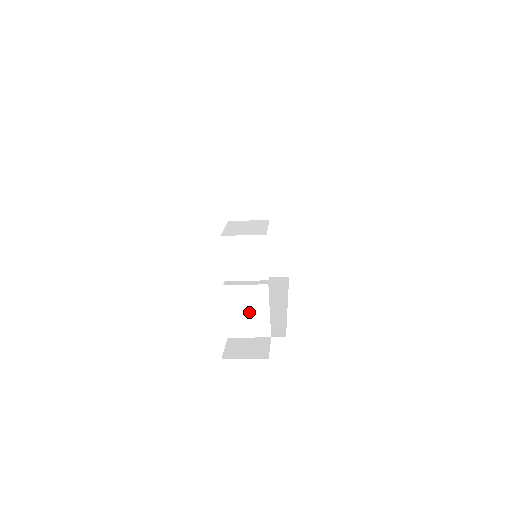
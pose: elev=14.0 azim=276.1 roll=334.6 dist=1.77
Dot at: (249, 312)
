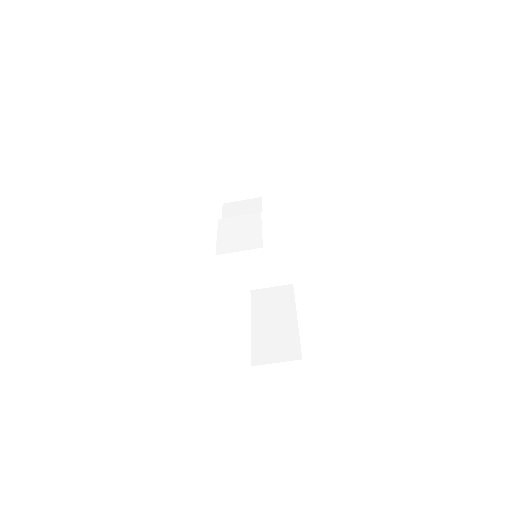
Dot at: (241, 233)
